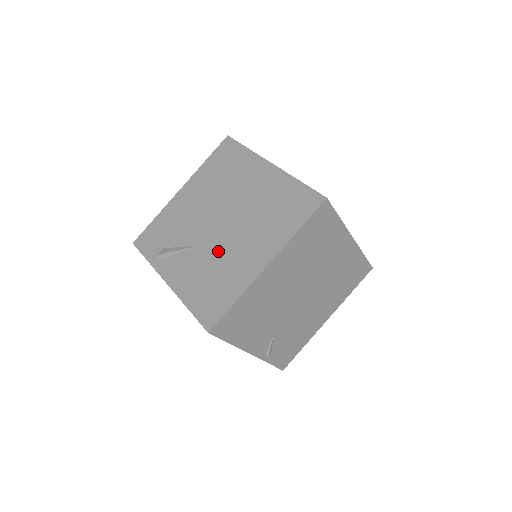
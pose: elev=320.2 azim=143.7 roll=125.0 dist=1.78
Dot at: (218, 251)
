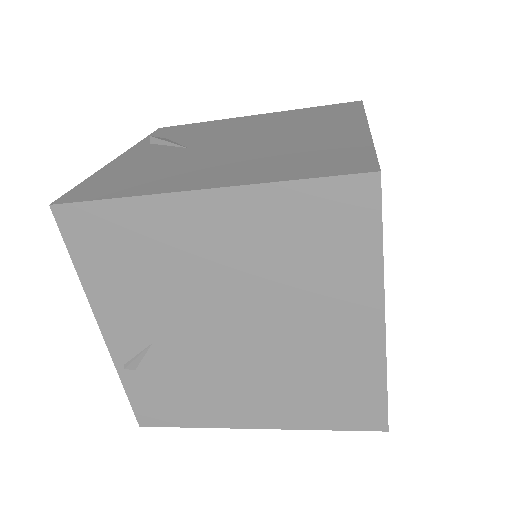
Dot at: (192, 158)
